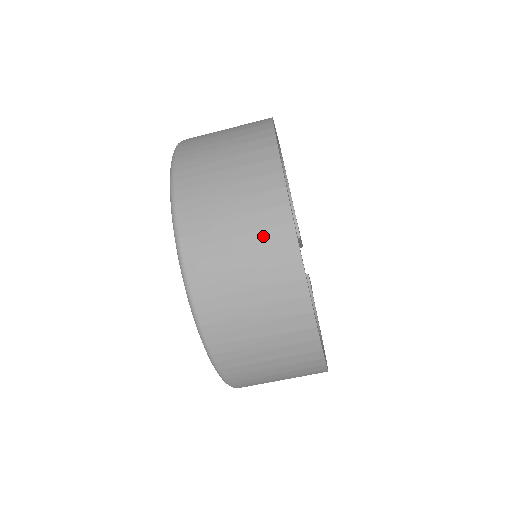
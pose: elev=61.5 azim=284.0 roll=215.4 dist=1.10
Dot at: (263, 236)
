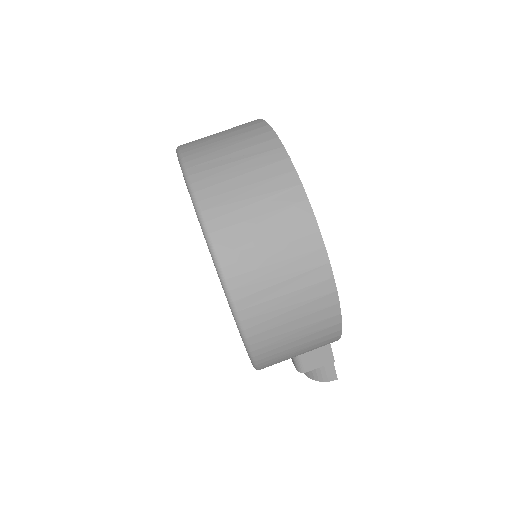
Dot at: (243, 130)
